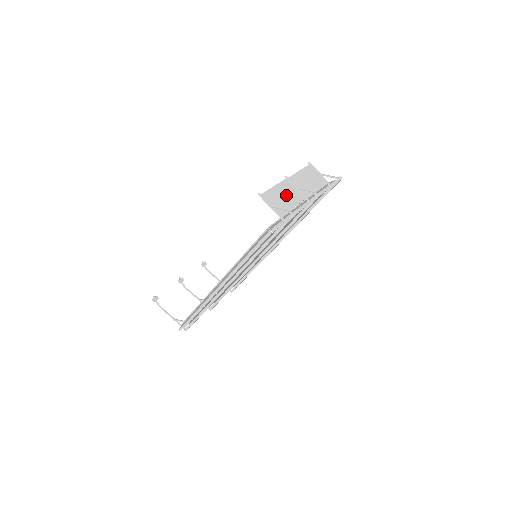
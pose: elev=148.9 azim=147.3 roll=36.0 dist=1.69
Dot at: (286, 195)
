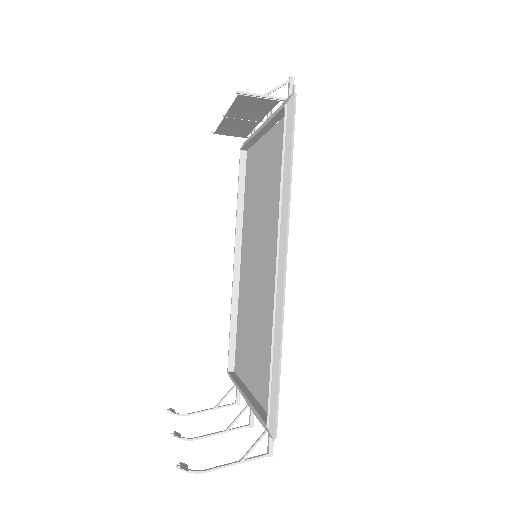
Dot at: (248, 111)
